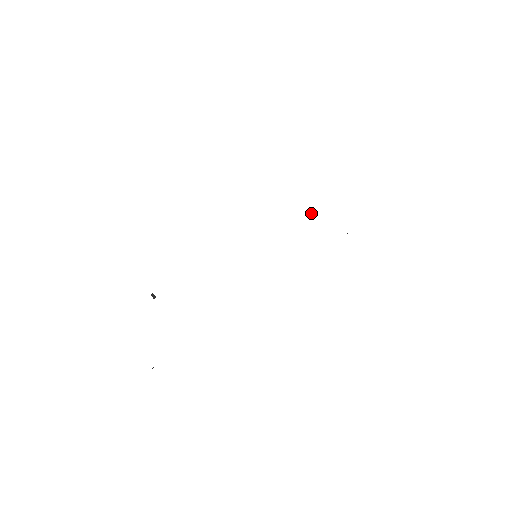
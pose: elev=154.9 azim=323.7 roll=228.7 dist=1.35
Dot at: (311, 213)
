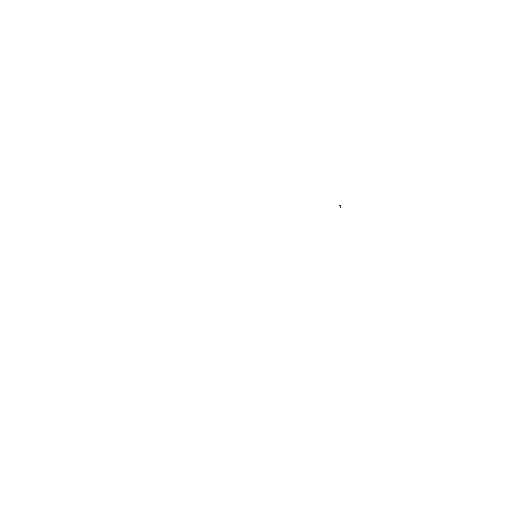
Dot at: (340, 207)
